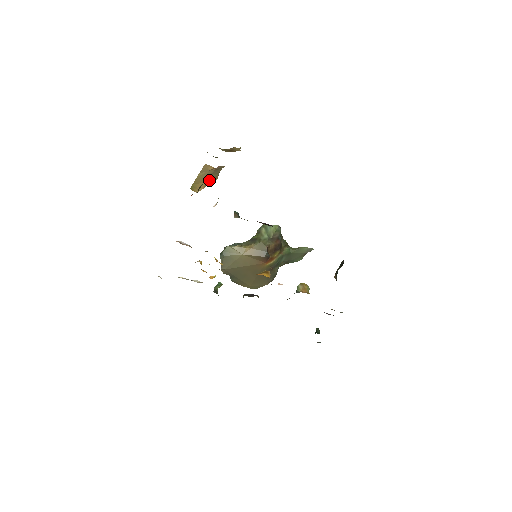
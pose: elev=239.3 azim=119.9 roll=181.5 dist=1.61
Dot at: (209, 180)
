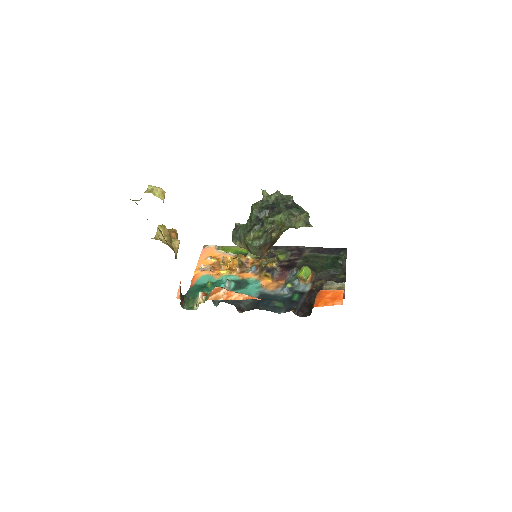
Dot at: occluded
